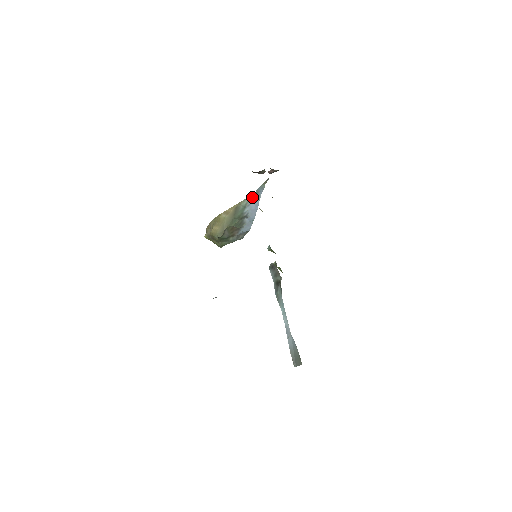
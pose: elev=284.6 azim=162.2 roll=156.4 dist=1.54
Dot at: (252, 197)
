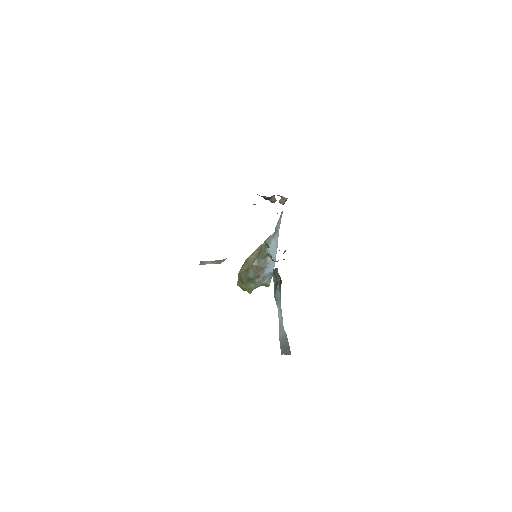
Dot at: (273, 235)
